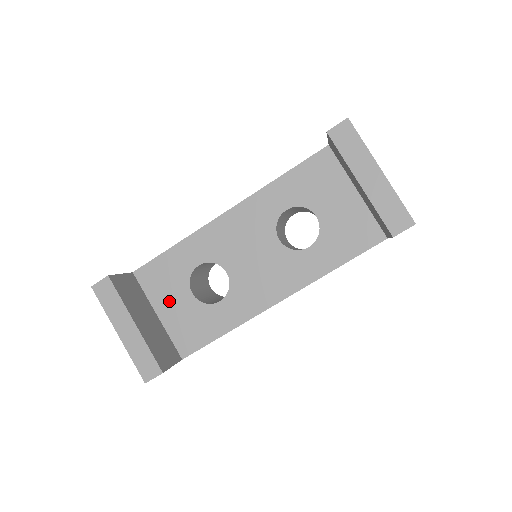
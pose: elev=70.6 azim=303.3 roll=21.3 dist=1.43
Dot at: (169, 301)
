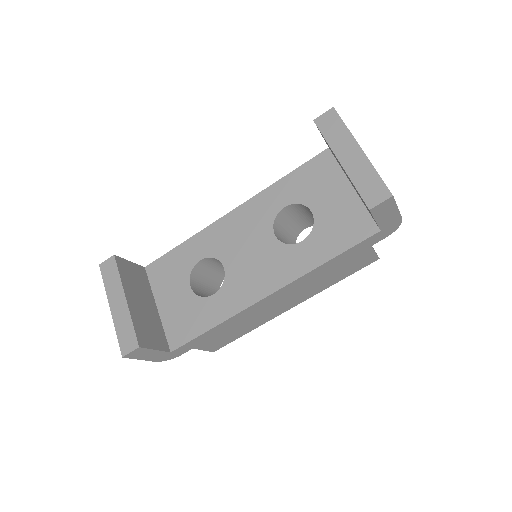
Dot at: (169, 294)
